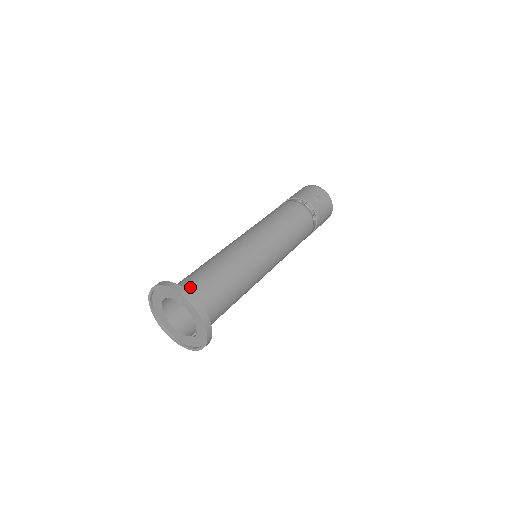
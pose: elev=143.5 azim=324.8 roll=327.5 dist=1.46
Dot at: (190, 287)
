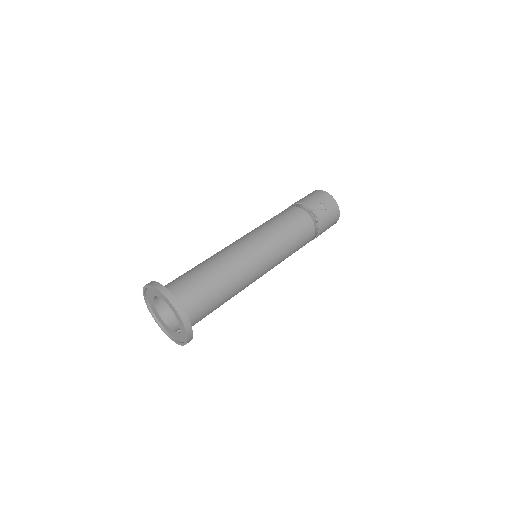
Dot at: (178, 289)
